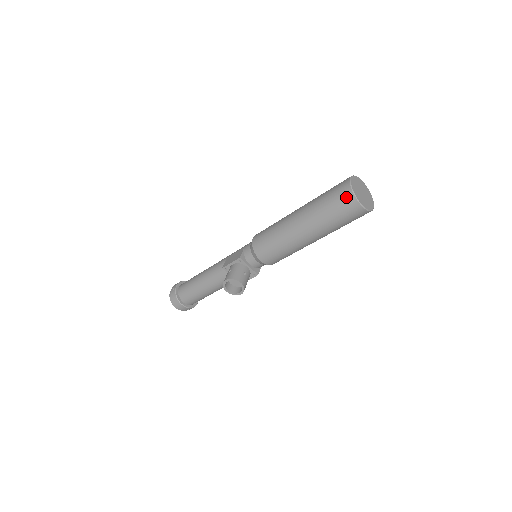
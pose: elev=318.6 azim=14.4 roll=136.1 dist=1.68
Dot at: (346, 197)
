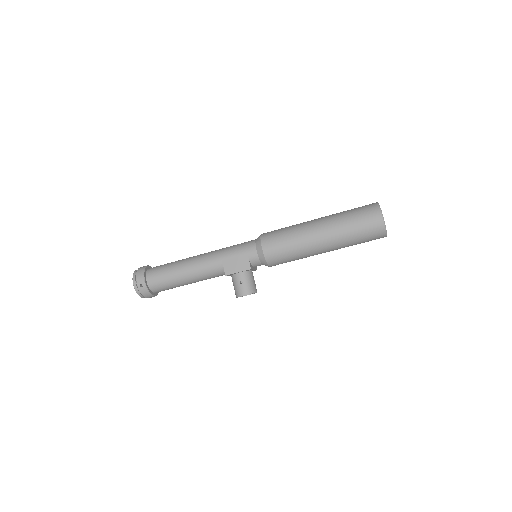
Dot at: (379, 234)
